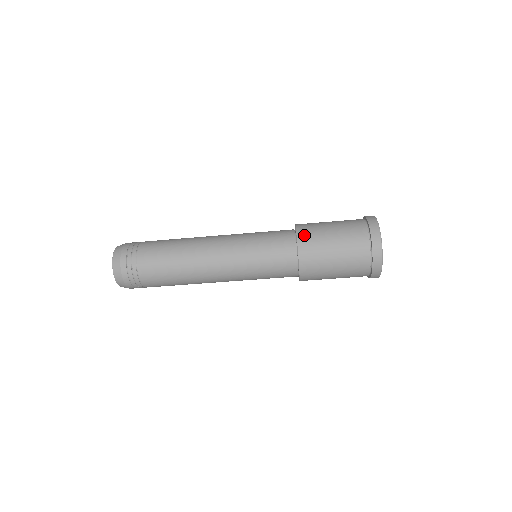
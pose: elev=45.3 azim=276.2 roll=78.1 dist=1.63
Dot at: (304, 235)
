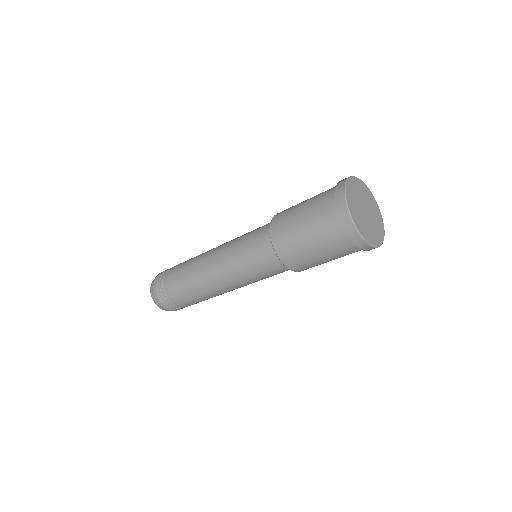
Dot at: (288, 260)
